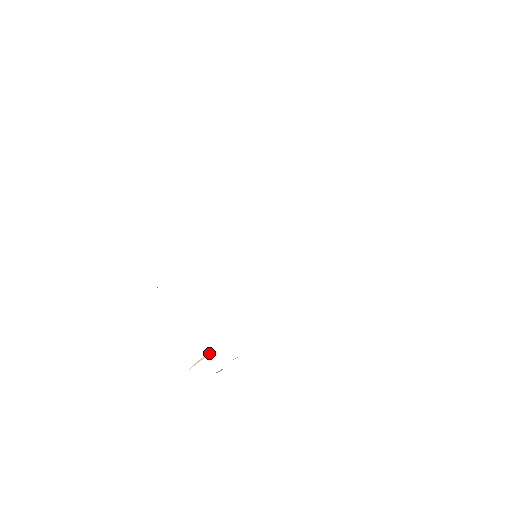
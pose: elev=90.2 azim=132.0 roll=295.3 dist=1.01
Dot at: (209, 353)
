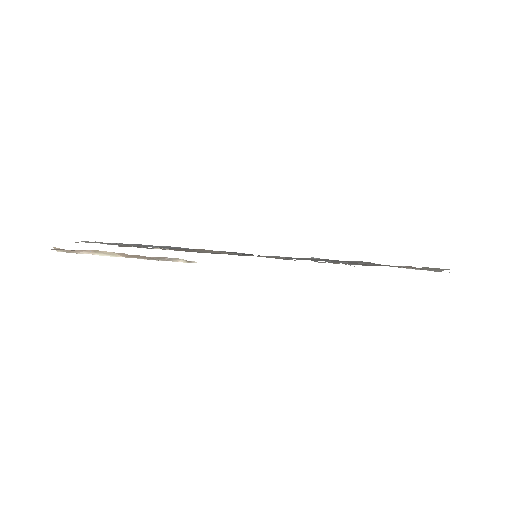
Dot at: (170, 249)
